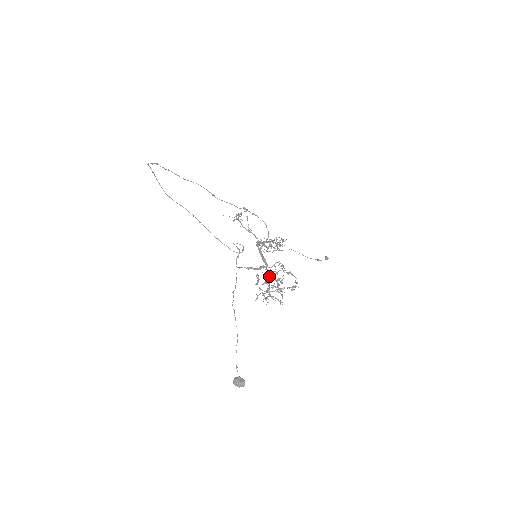
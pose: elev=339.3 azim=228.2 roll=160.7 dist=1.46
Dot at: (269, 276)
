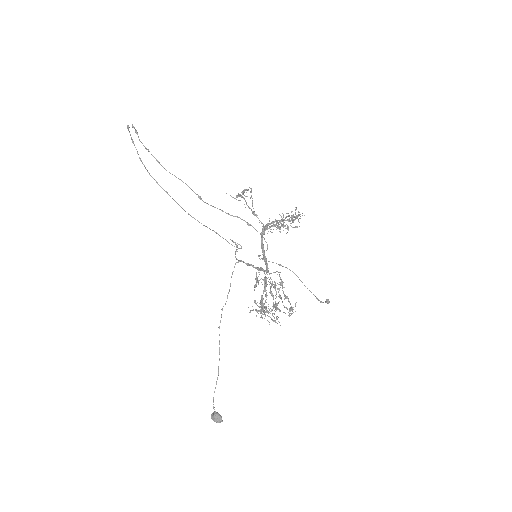
Dot at: (269, 282)
